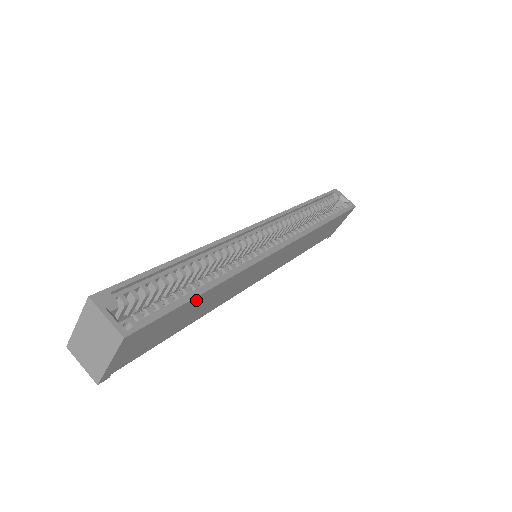
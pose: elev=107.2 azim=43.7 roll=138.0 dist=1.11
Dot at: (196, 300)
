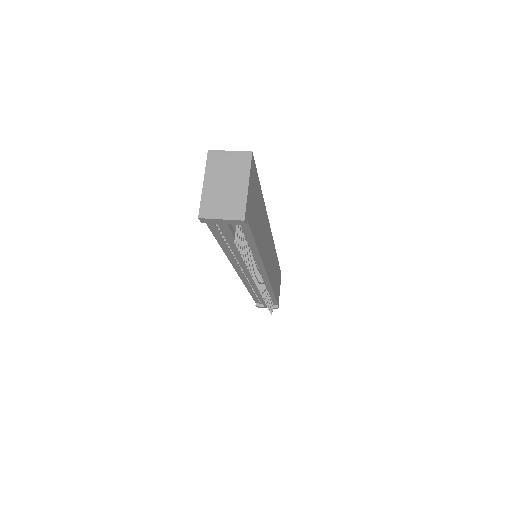
Dot at: (261, 197)
